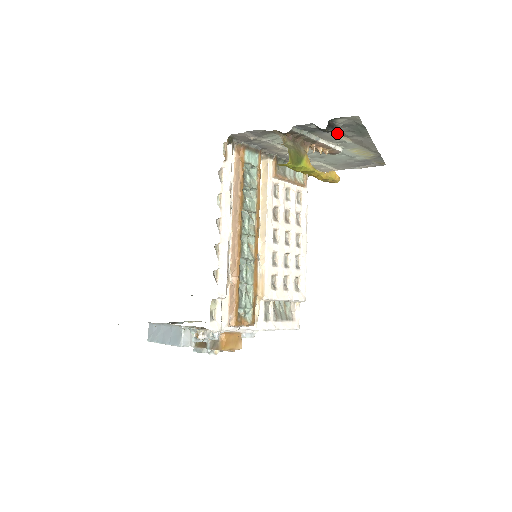
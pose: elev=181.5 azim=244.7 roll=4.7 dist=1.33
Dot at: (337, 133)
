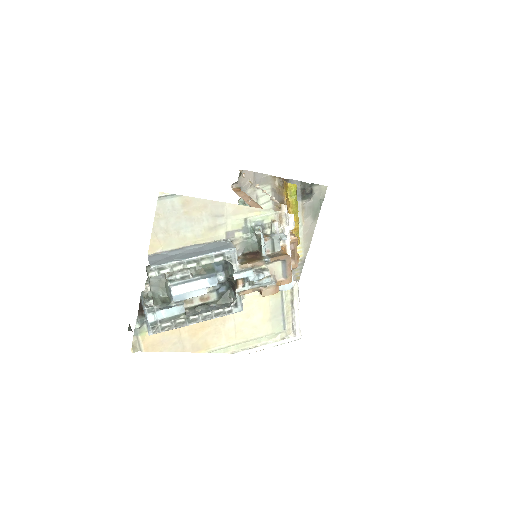
Dot at: (302, 207)
